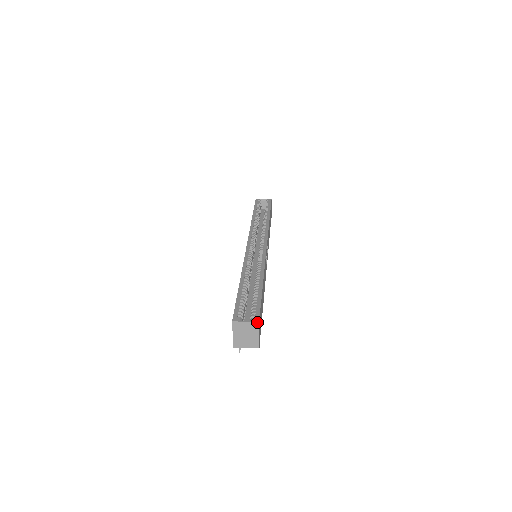
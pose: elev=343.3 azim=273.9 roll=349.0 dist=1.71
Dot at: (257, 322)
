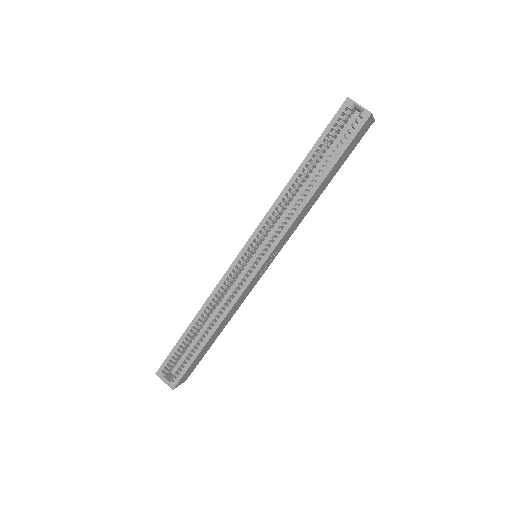
Dot at: occluded
